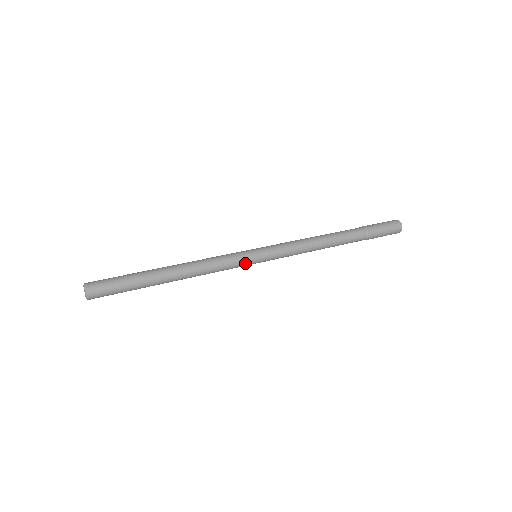
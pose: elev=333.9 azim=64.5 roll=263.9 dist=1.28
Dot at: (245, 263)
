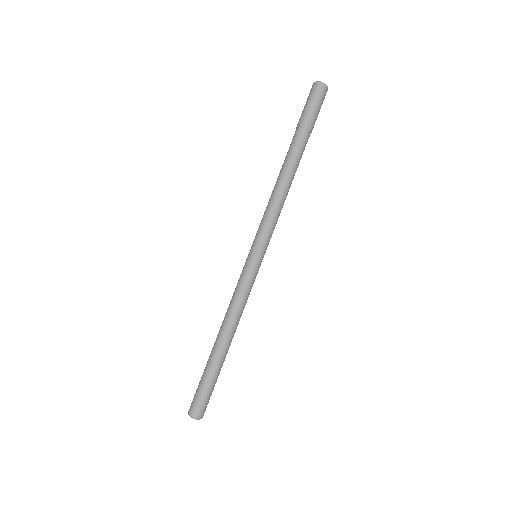
Dot at: (257, 273)
